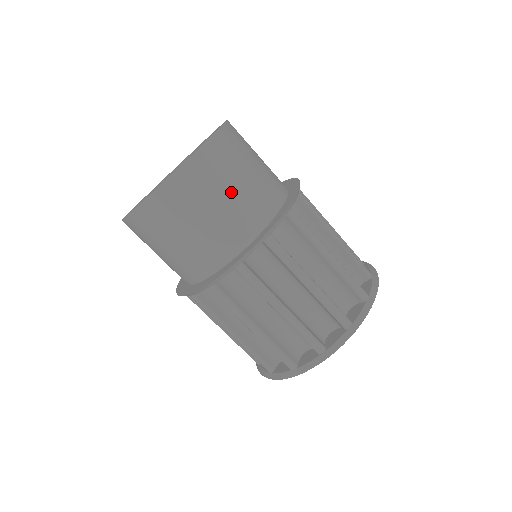
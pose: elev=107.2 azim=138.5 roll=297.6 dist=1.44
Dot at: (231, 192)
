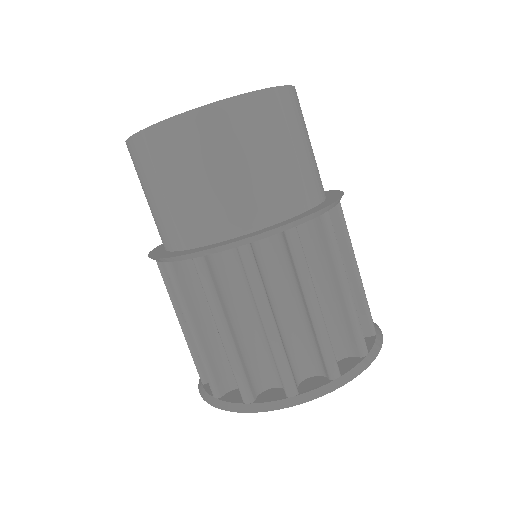
Dot at: (272, 158)
